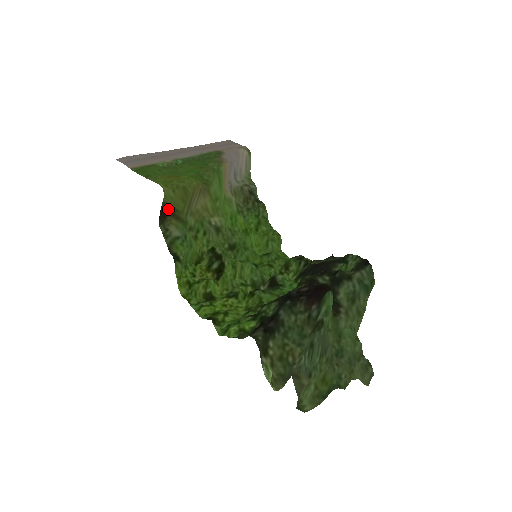
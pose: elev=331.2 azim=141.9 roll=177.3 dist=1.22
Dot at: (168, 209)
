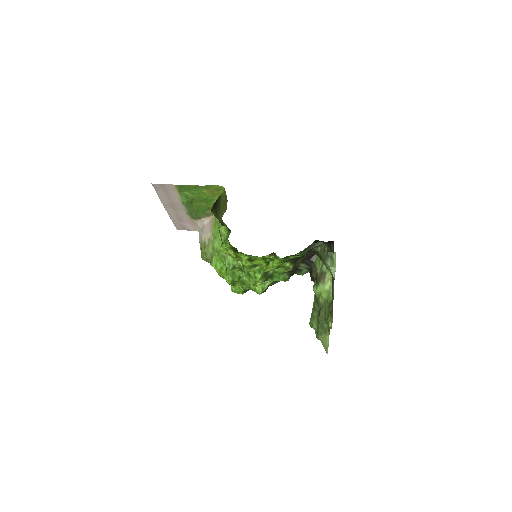
Dot at: (217, 204)
